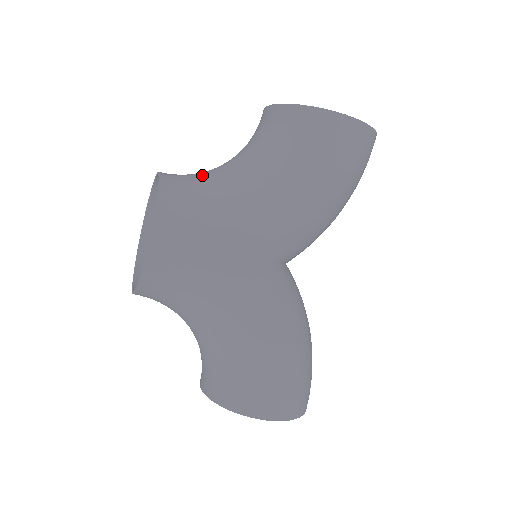
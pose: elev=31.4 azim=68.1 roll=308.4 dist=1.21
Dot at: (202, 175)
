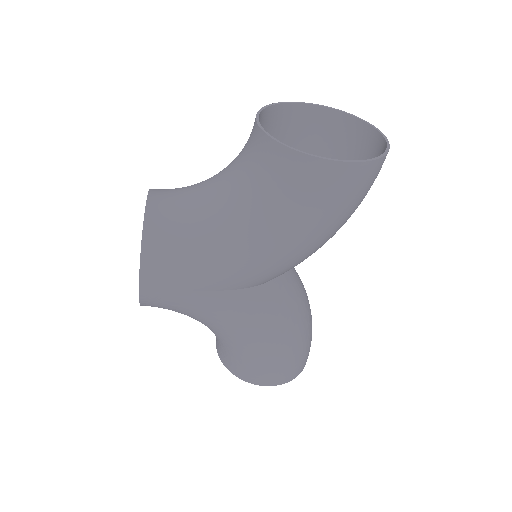
Dot at: (188, 207)
